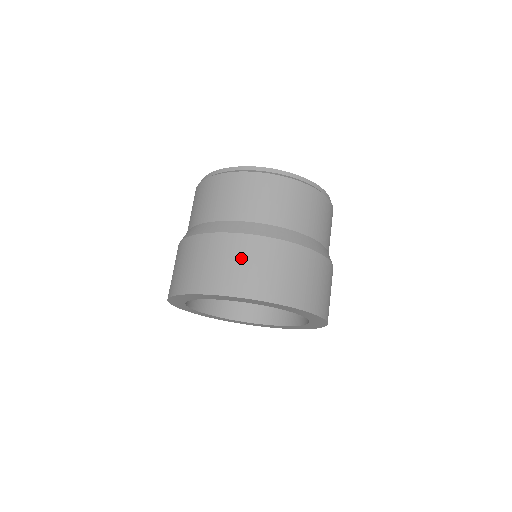
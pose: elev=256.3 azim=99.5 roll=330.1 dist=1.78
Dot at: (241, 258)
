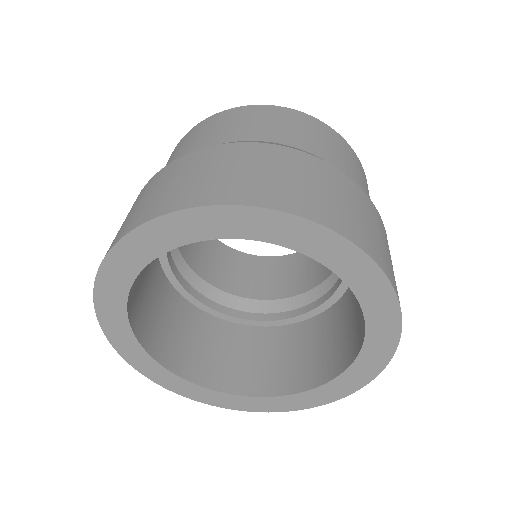
Dot at: (256, 164)
